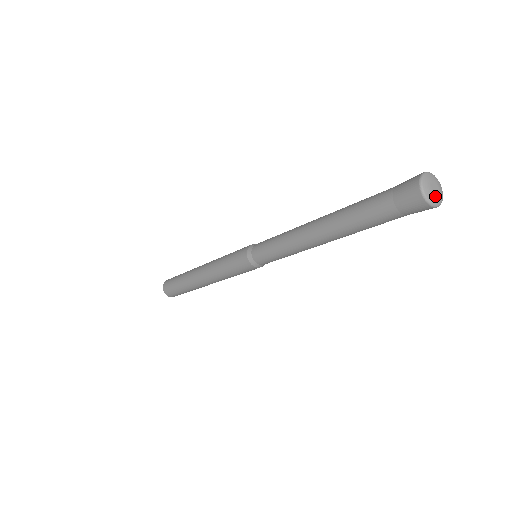
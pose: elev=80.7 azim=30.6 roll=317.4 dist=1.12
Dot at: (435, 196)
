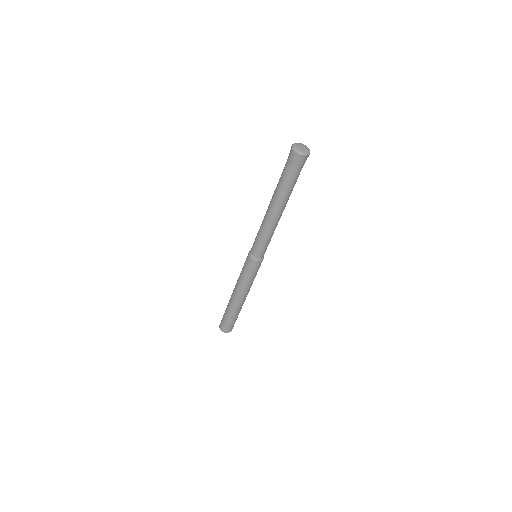
Dot at: (304, 150)
